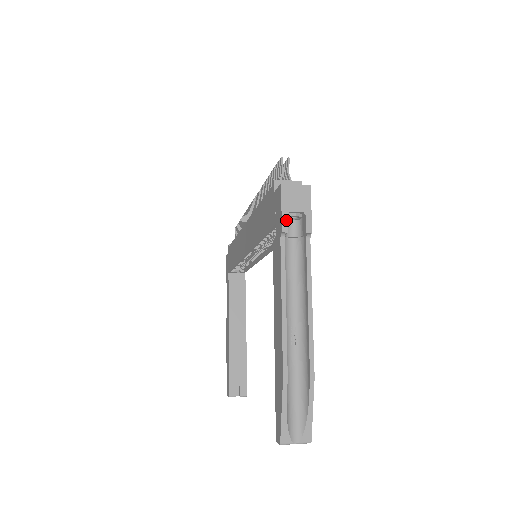
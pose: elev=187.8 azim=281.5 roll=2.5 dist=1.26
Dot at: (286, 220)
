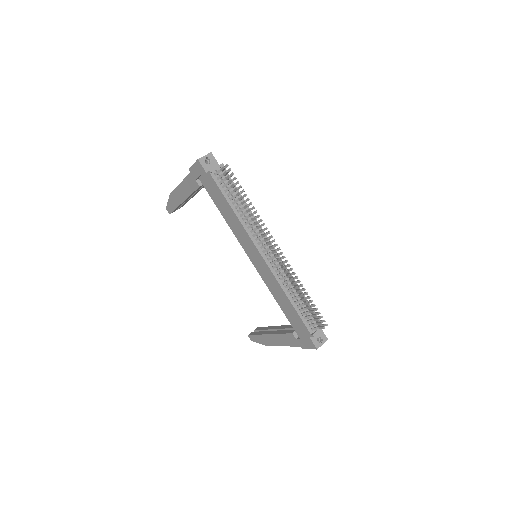
Dot at: occluded
